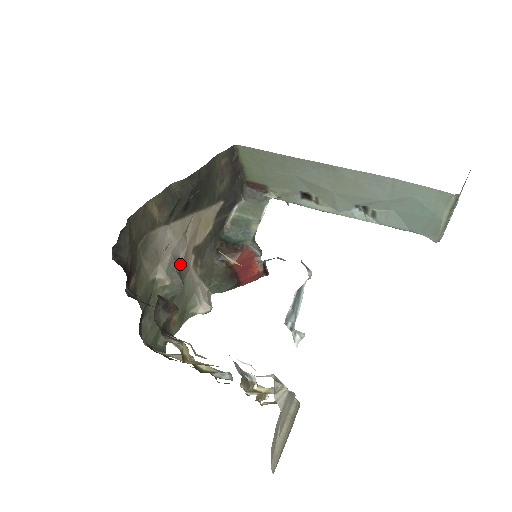
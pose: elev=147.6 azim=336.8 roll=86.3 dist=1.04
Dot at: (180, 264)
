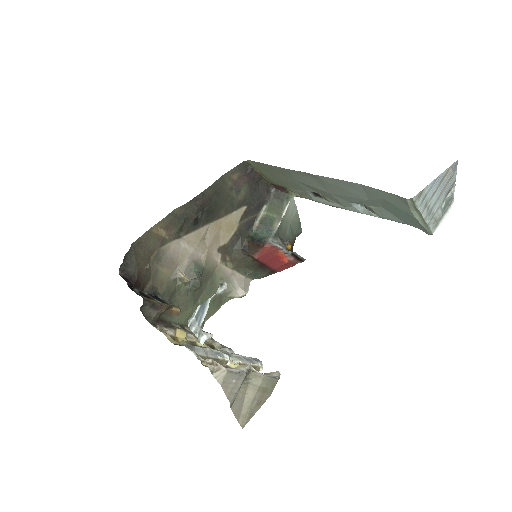
Dot at: (202, 264)
